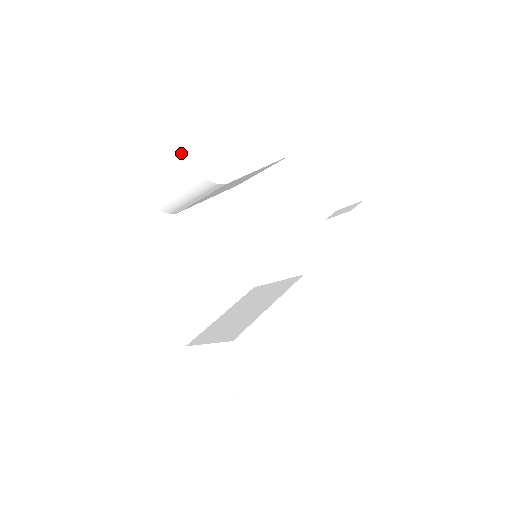
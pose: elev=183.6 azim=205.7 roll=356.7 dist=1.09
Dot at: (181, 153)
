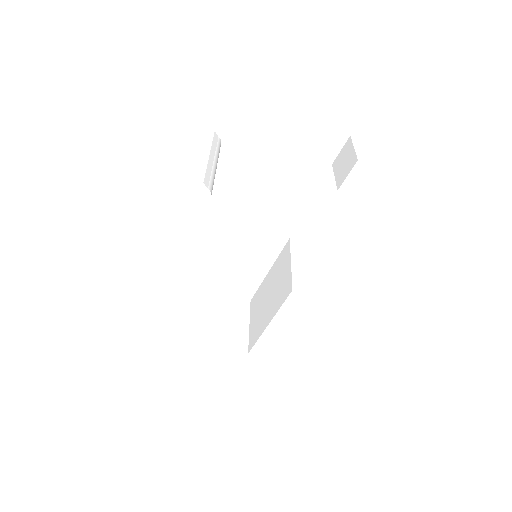
Dot at: occluded
